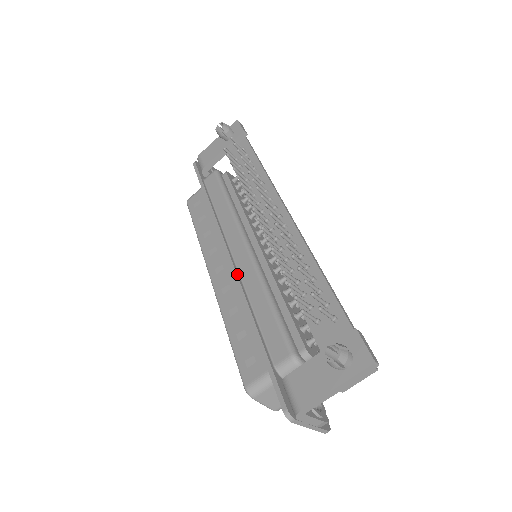
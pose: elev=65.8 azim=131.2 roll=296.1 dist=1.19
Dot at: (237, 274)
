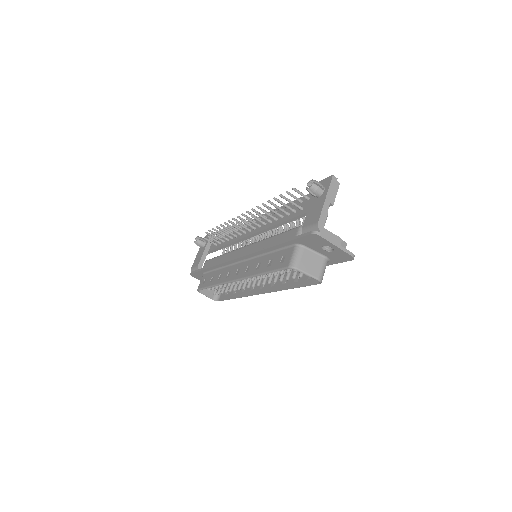
Dot at: (248, 253)
